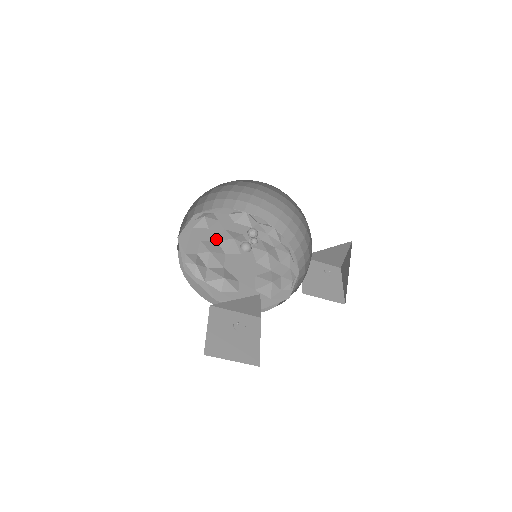
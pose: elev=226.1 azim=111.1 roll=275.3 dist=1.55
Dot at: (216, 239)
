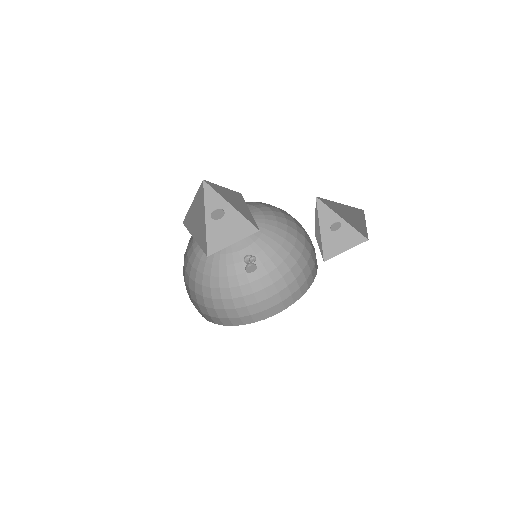
Dot at: occluded
